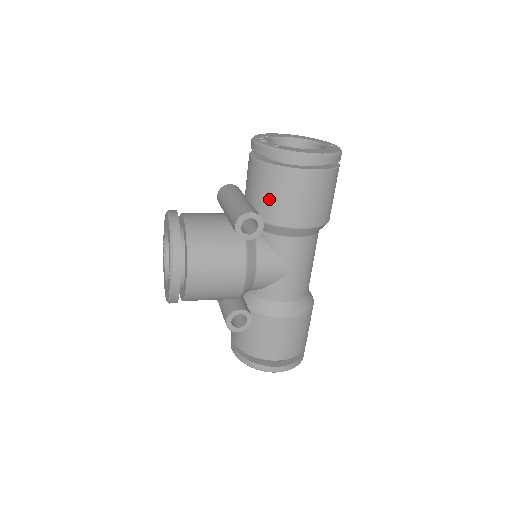
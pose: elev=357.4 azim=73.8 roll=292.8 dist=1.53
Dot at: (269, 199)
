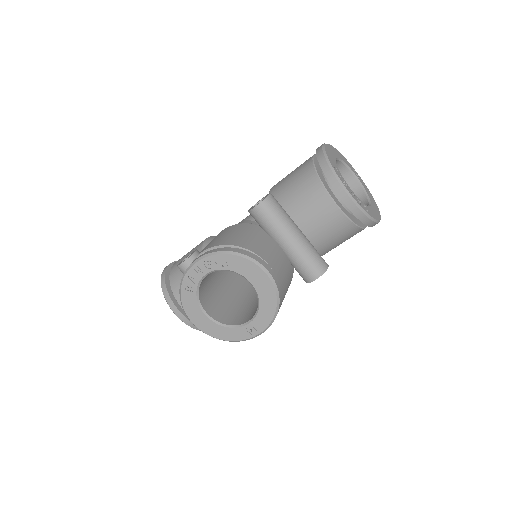
Dot at: (330, 244)
